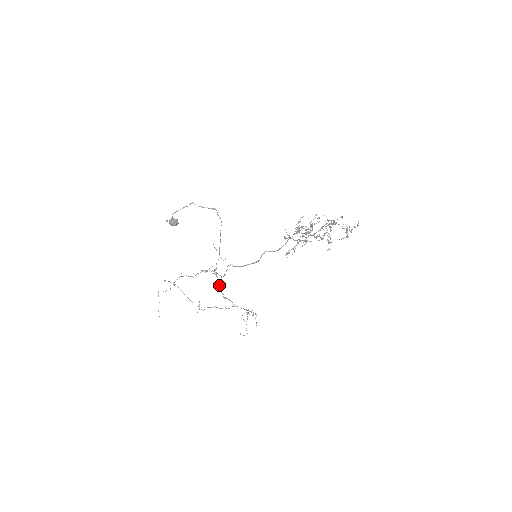
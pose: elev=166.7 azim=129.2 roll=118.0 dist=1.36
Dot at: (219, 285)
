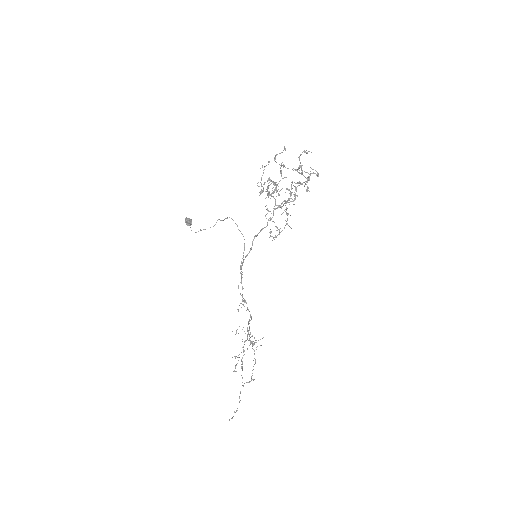
Dot at: occluded
